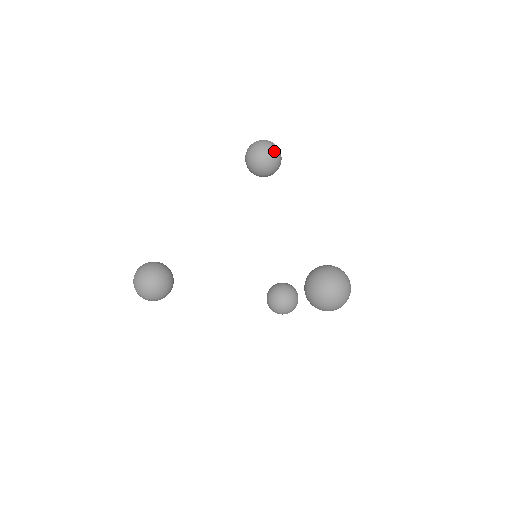
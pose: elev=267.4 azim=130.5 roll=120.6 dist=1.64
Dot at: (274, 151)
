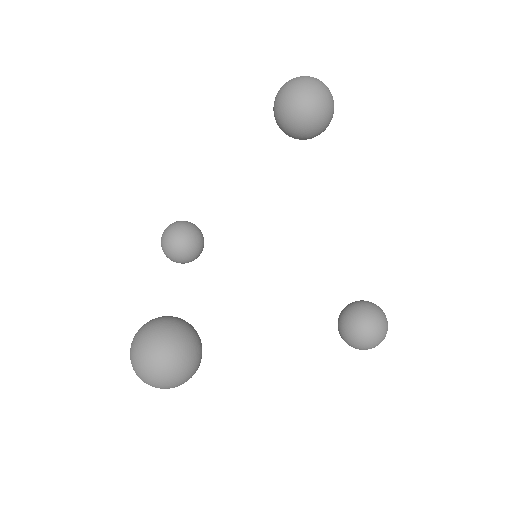
Dot at: occluded
